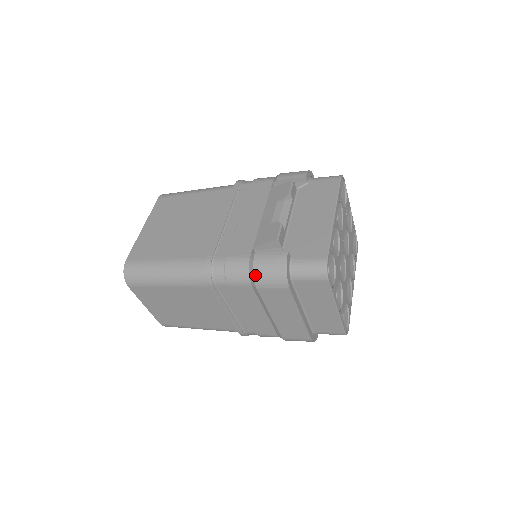
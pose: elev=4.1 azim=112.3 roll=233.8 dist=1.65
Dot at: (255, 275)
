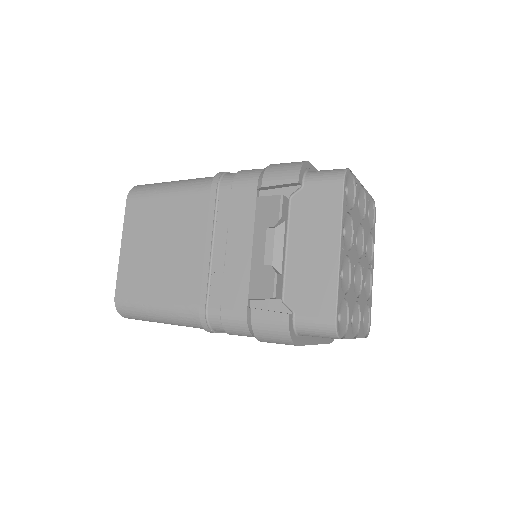
Dot at: (256, 336)
